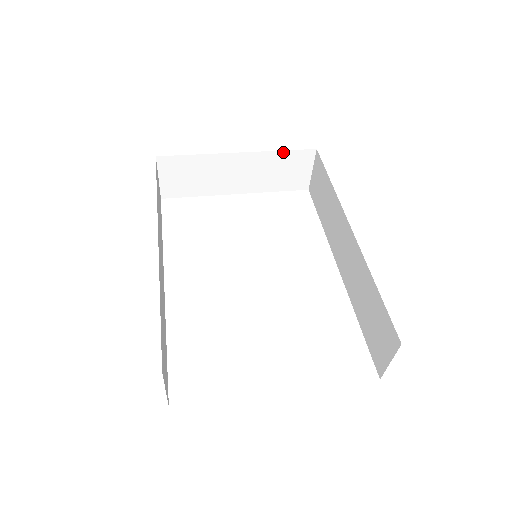
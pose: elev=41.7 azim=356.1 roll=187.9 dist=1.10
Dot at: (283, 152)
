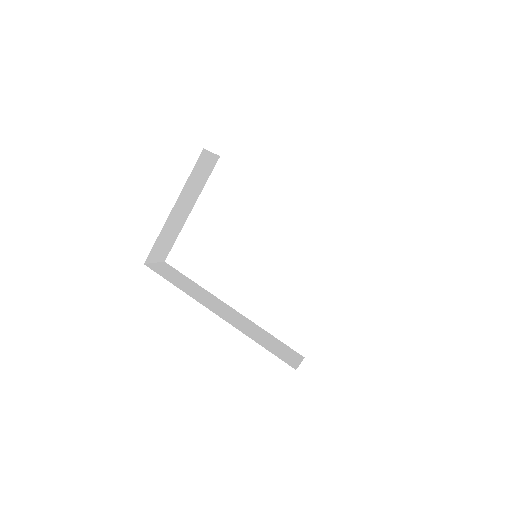
Dot at: (190, 175)
